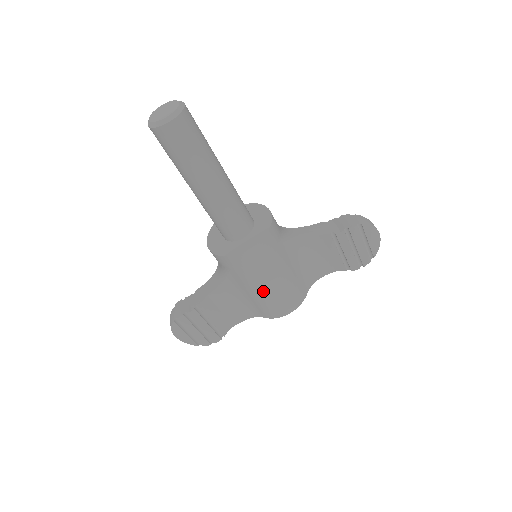
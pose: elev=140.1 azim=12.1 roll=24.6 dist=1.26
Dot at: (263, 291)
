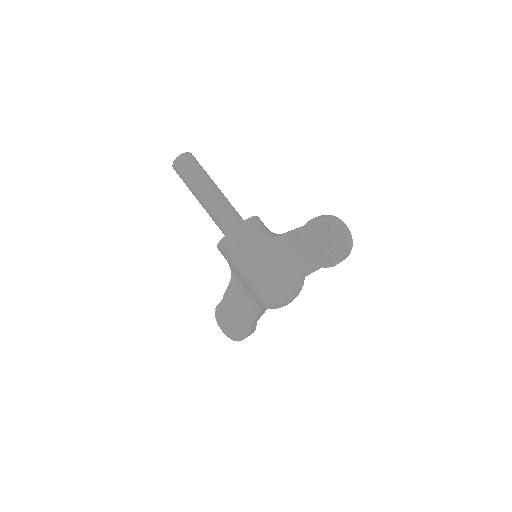
Dot at: (246, 276)
